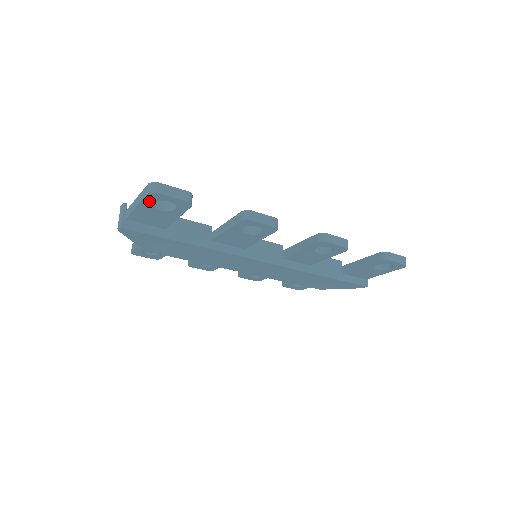
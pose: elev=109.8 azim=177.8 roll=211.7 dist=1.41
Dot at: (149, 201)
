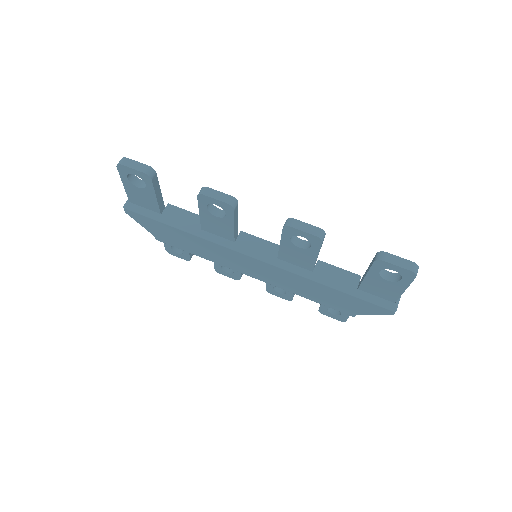
Dot at: (124, 176)
